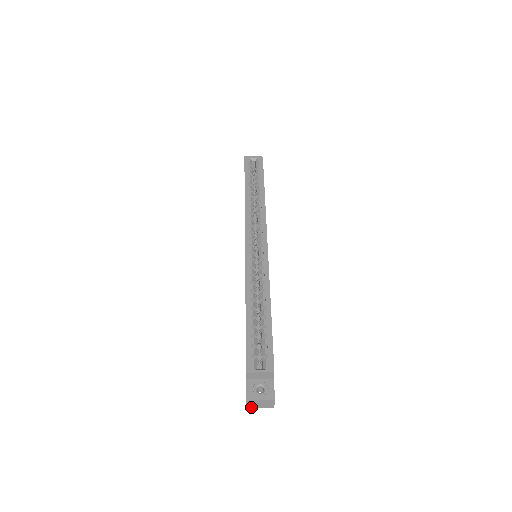
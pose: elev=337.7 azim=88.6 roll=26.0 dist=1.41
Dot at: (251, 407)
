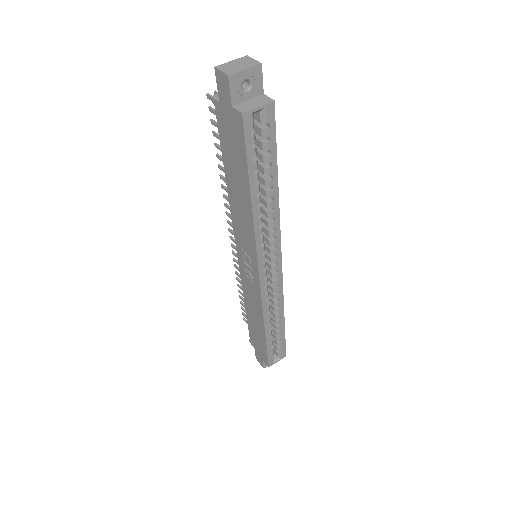
Dot at: occluded
